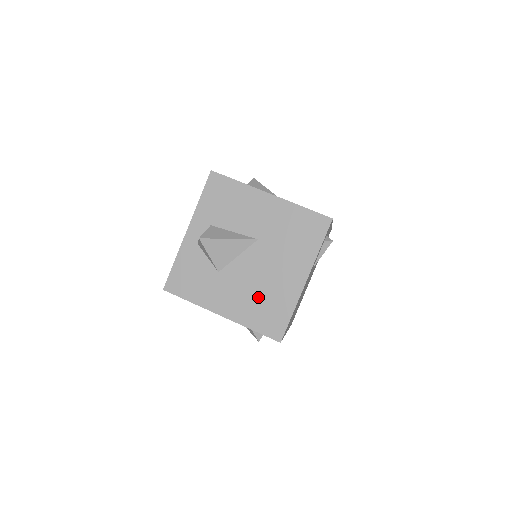
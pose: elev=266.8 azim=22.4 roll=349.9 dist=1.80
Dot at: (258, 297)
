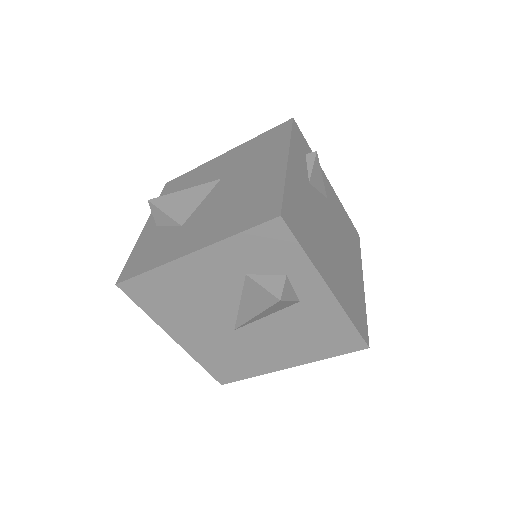
Dot at: (234, 207)
